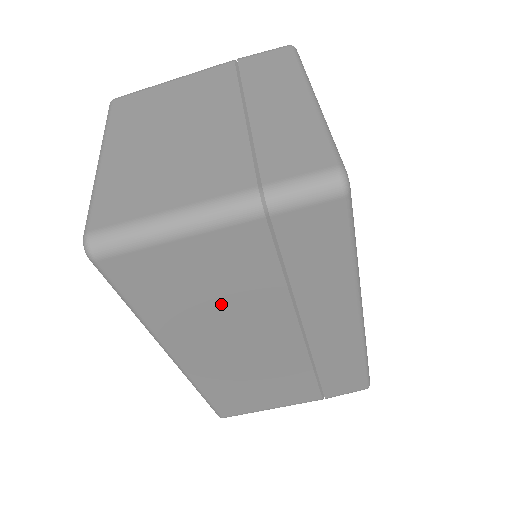
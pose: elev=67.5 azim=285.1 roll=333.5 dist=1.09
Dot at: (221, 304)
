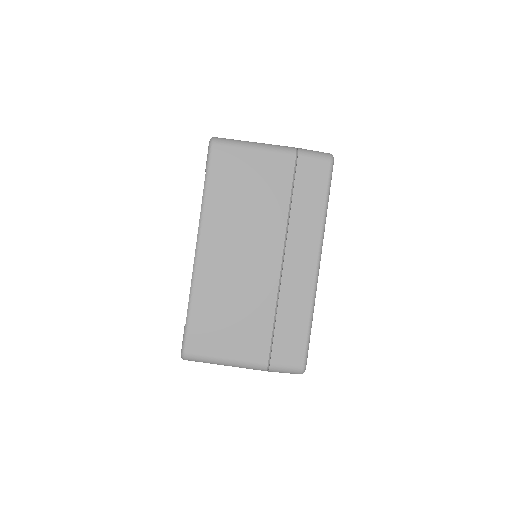
Dot at: (251, 206)
